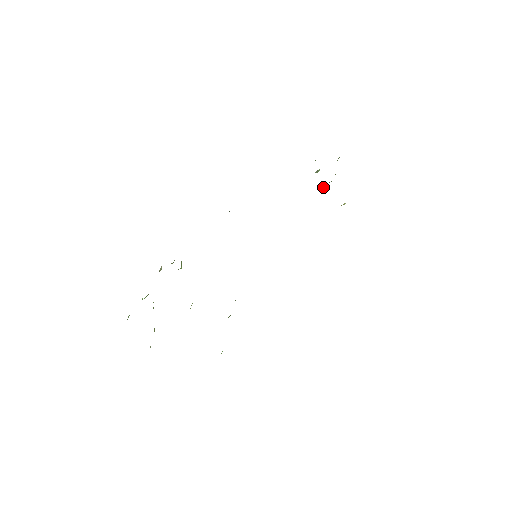
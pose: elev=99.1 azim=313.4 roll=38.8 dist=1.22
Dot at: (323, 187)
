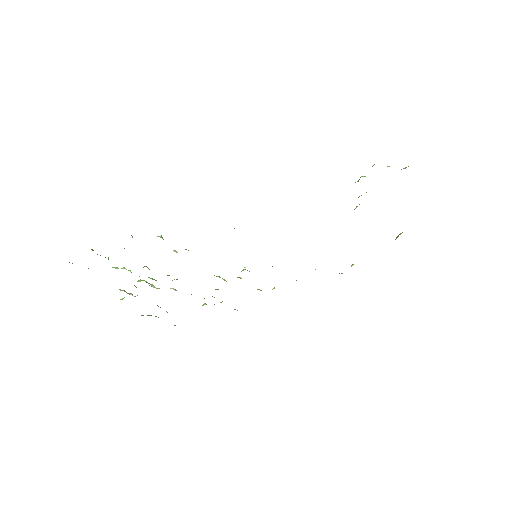
Dot at: occluded
